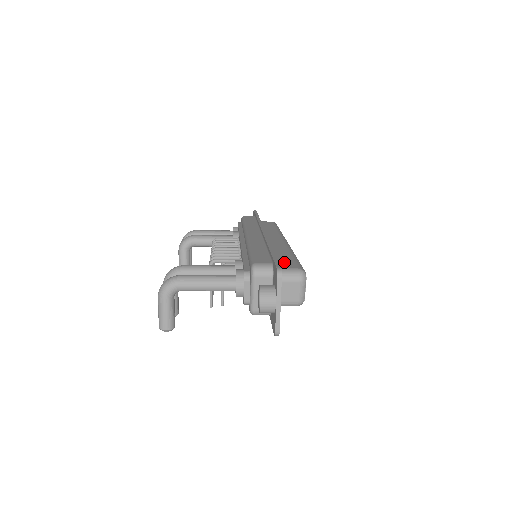
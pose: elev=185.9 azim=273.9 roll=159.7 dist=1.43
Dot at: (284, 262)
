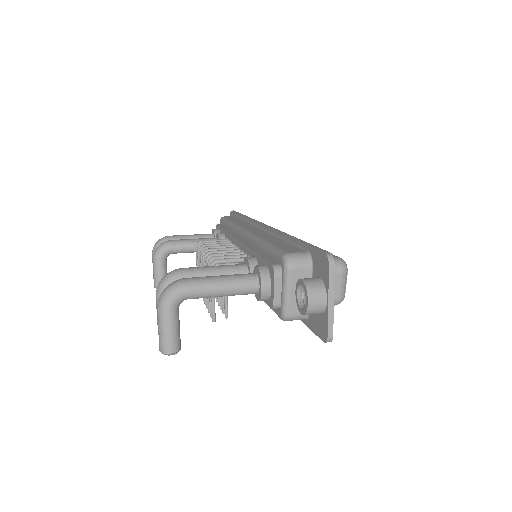
Dot at: occluded
